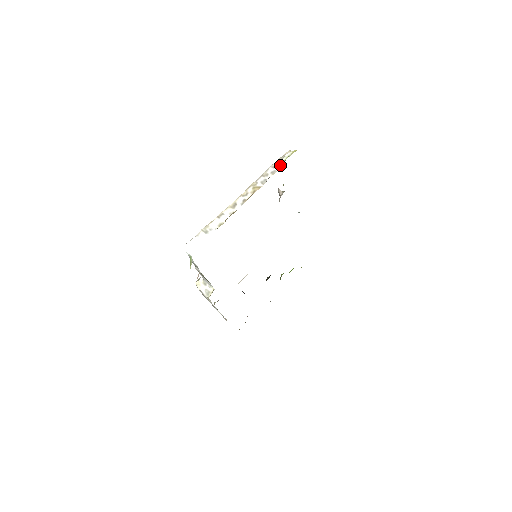
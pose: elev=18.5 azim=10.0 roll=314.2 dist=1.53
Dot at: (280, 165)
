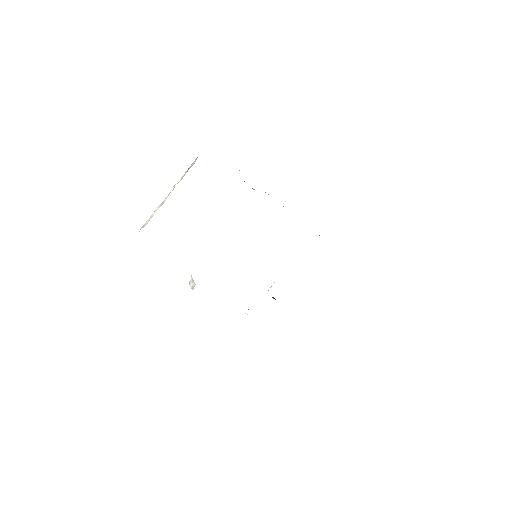
Dot at: (195, 160)
